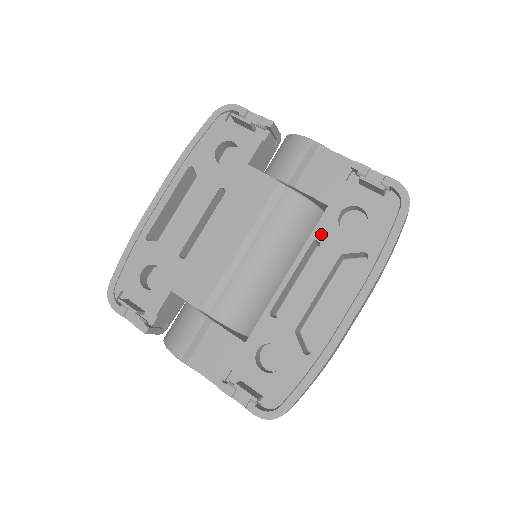
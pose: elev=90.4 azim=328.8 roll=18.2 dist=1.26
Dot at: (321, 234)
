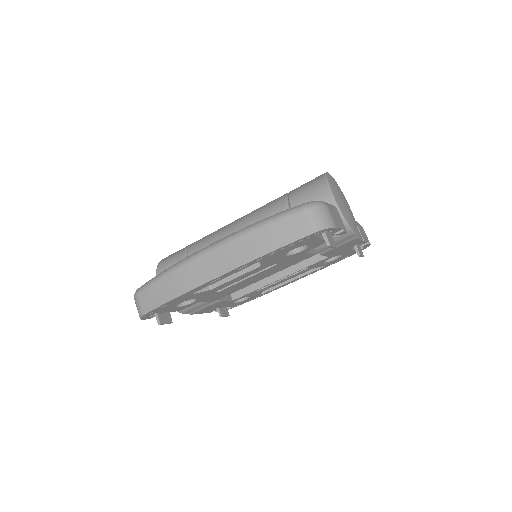
Dot at: (312, 266)
